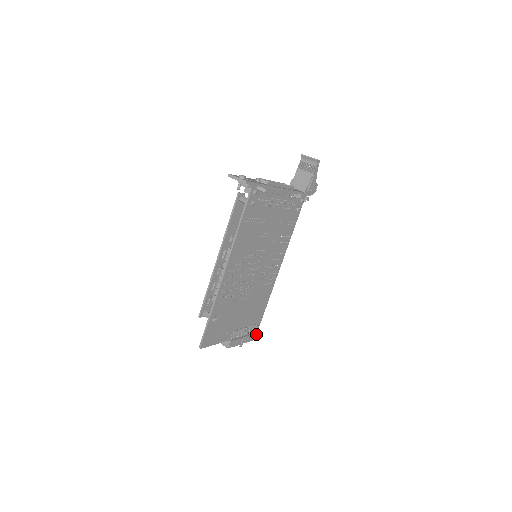
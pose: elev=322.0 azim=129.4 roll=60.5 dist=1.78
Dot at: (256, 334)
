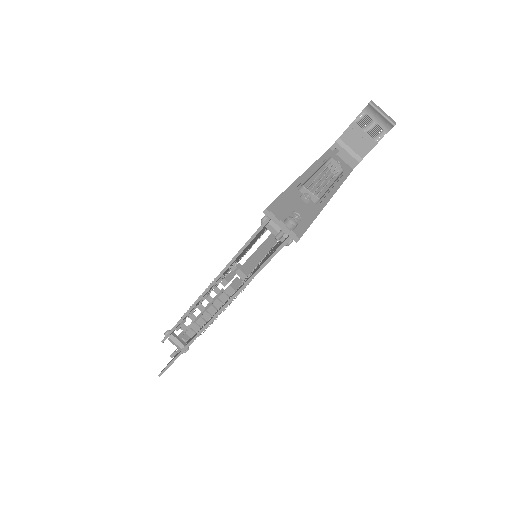
Dot at: occluded
